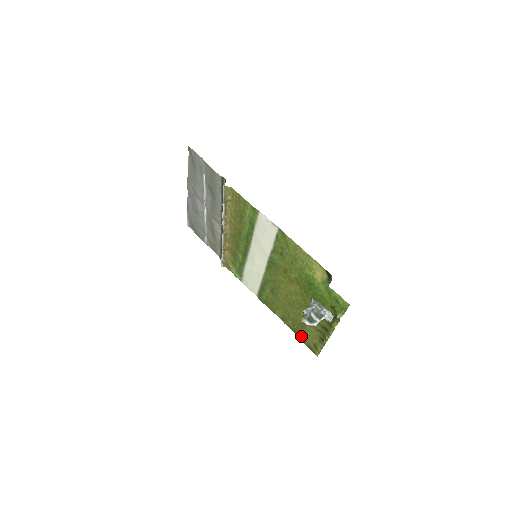
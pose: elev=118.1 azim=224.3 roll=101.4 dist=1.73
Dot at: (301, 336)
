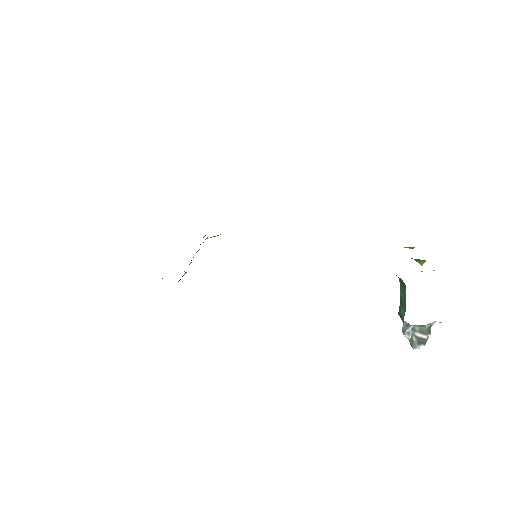
Dot at: occluded
